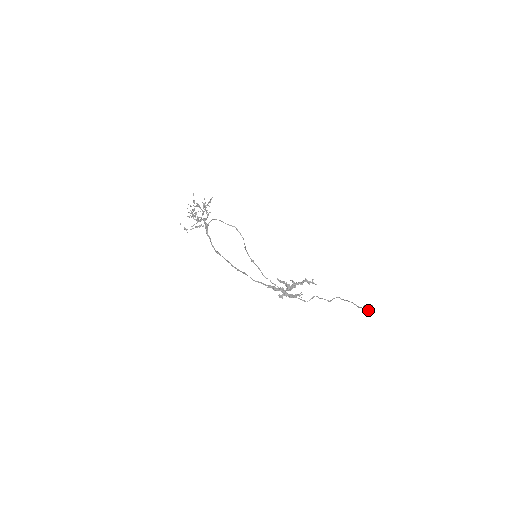
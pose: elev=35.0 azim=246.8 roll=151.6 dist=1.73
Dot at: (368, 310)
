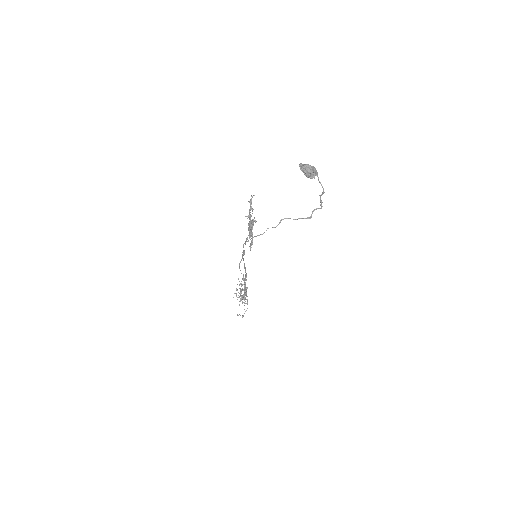
Dot at: (301, 168)
